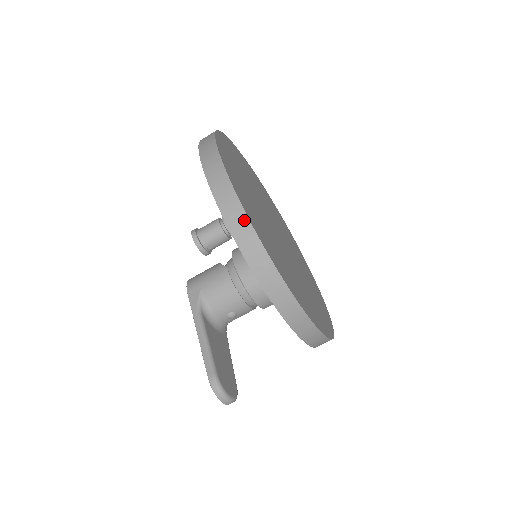
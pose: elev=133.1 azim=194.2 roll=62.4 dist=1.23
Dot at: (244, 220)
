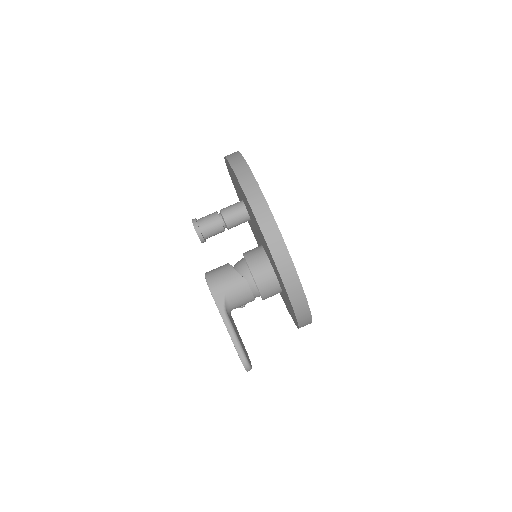
Dot at: (300, 290)
